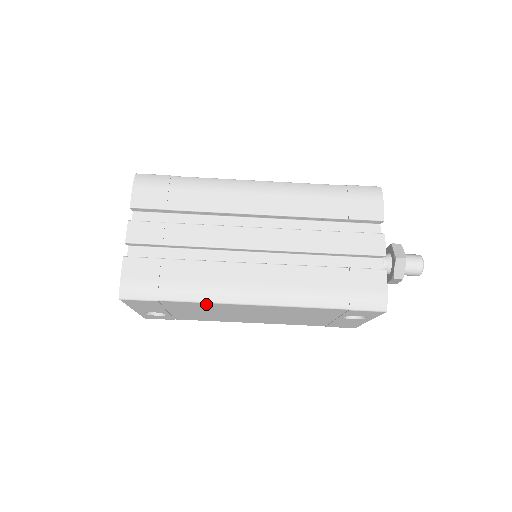
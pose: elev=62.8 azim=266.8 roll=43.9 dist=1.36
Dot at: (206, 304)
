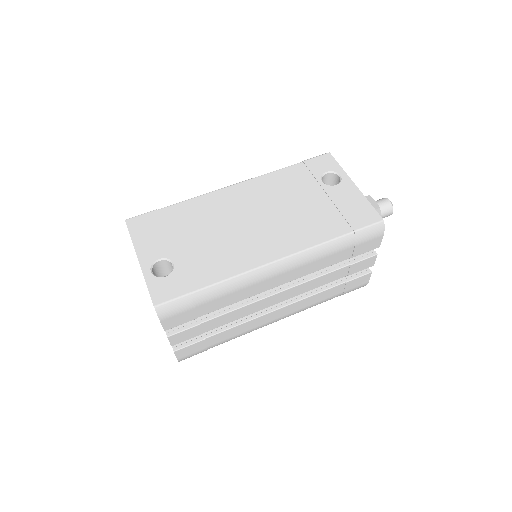
Dot at: (197, 202)
